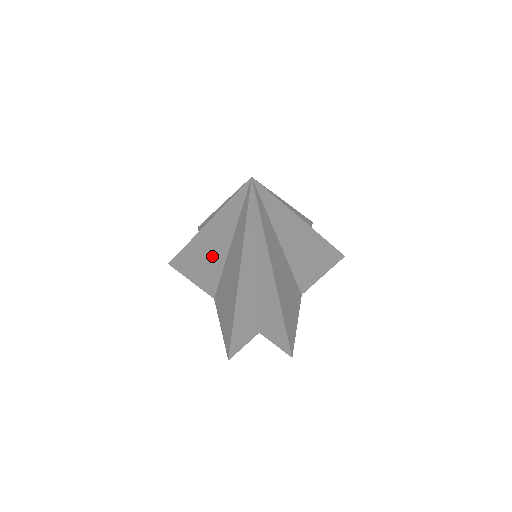
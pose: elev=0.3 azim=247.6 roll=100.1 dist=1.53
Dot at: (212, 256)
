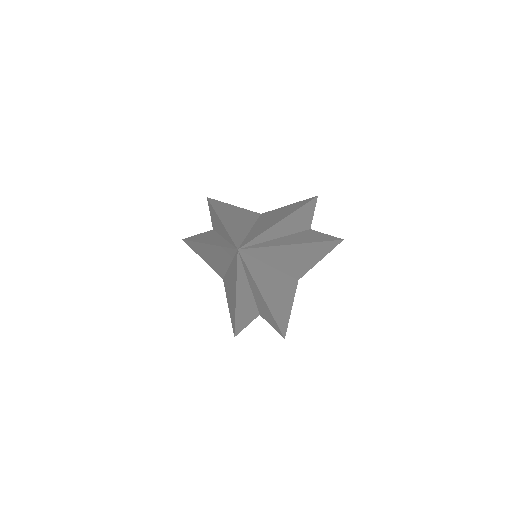
Dot at: (216, 261)
